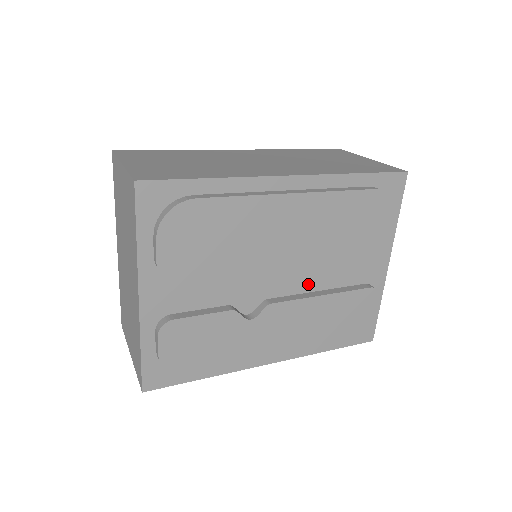
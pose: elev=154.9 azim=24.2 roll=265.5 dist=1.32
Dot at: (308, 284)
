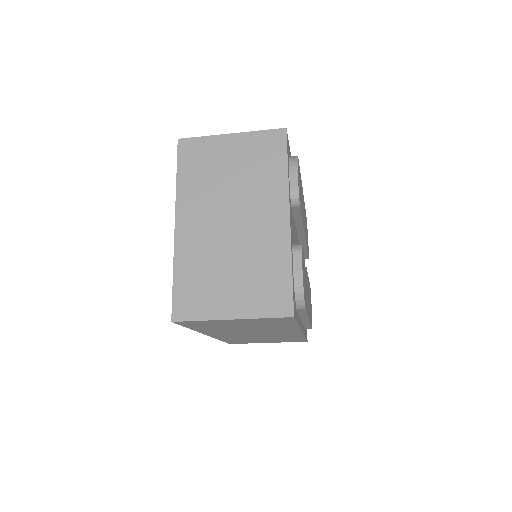
Dot at: occluded
